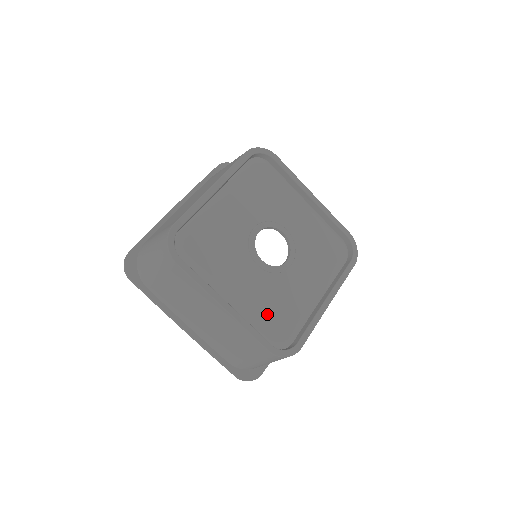
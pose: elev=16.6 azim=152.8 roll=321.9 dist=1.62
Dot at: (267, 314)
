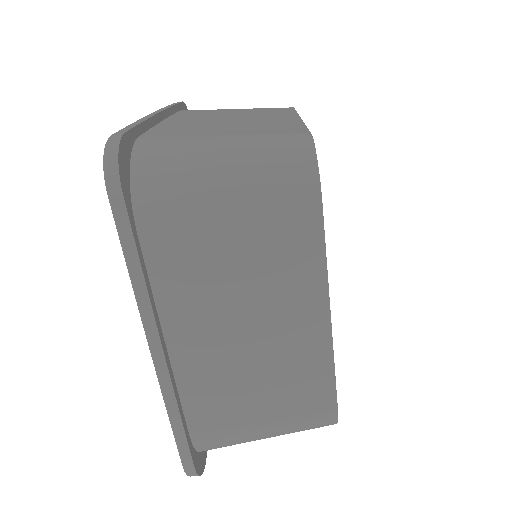
Dot at: occluded
